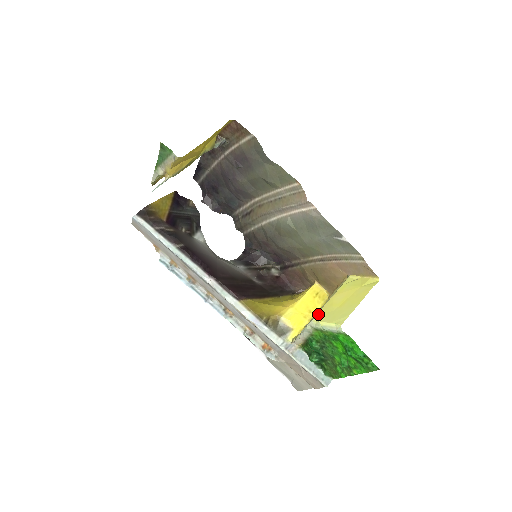
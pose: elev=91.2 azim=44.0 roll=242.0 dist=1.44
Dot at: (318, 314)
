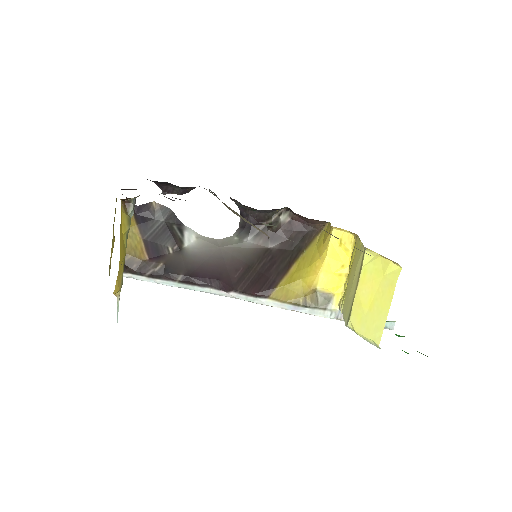
Dot at: (351, 318)
